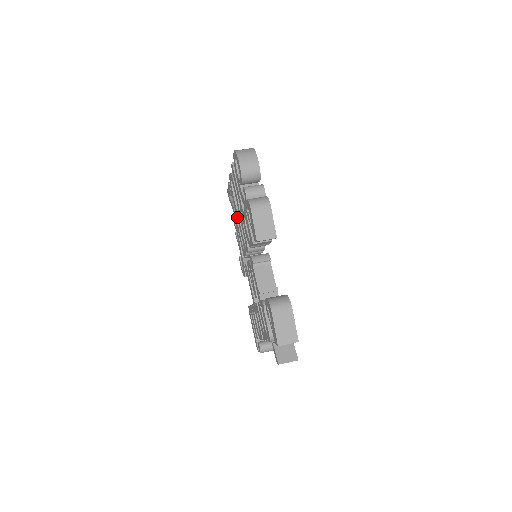
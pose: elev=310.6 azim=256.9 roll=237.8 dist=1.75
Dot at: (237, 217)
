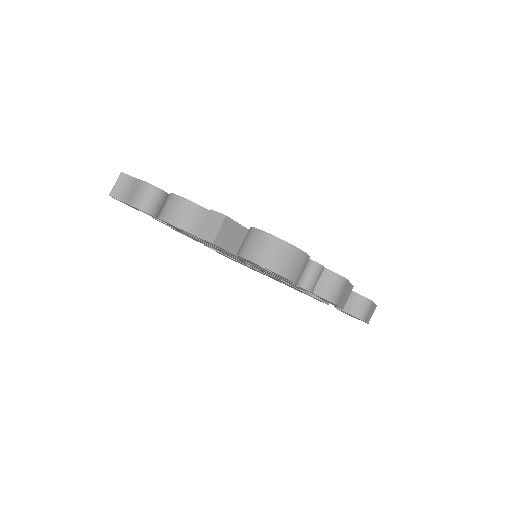
Dot at: occluded
